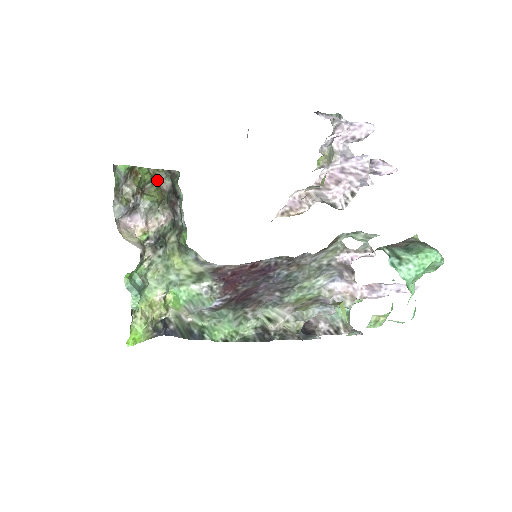
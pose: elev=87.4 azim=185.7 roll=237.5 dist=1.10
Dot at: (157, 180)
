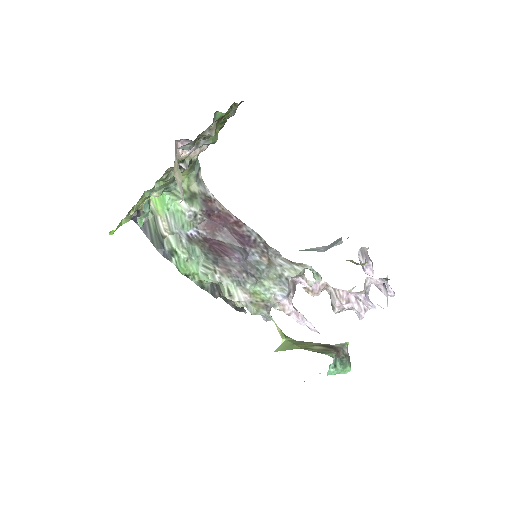
Dot at: occluded
